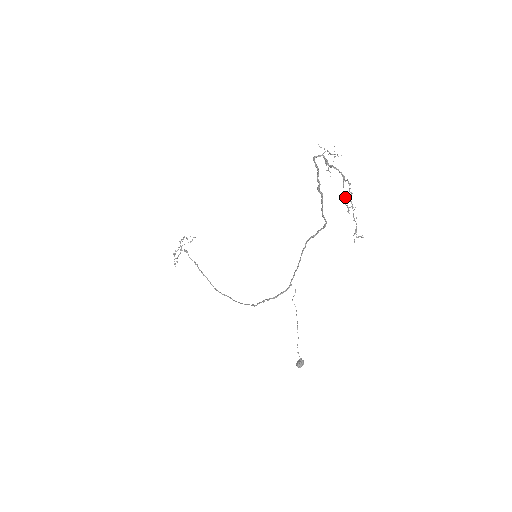
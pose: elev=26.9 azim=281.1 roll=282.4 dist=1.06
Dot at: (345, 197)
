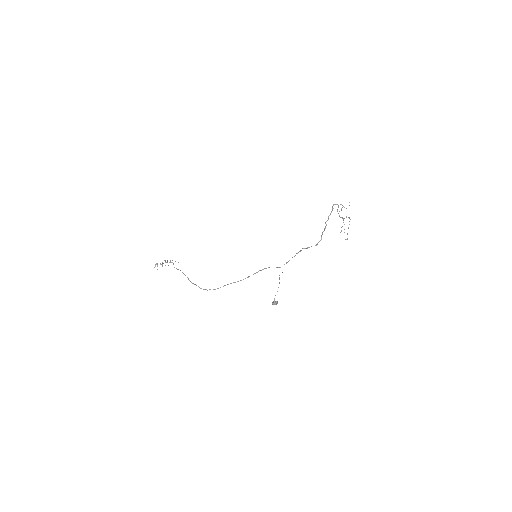
Dot at: occluded
